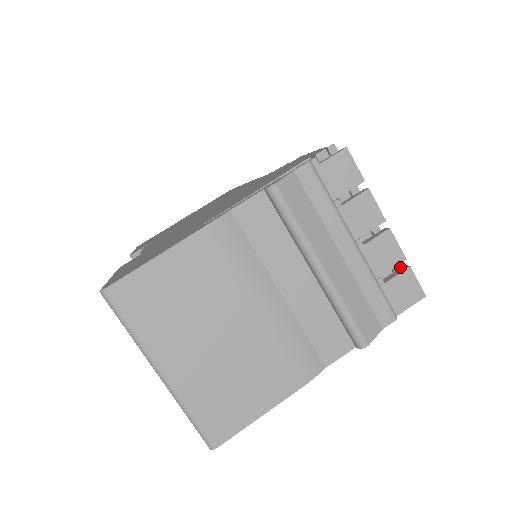
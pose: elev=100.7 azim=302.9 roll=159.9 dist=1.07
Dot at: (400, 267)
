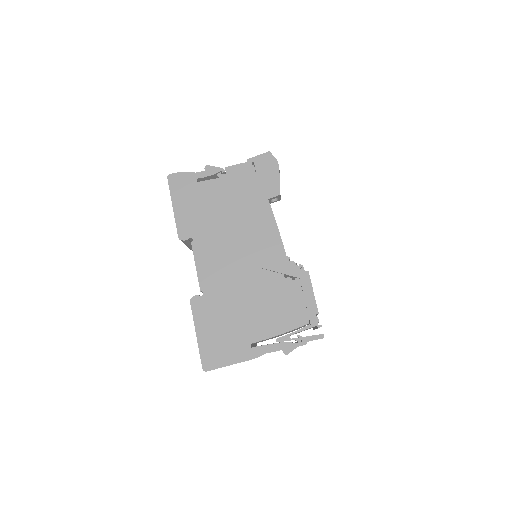
Dot at: occluded
